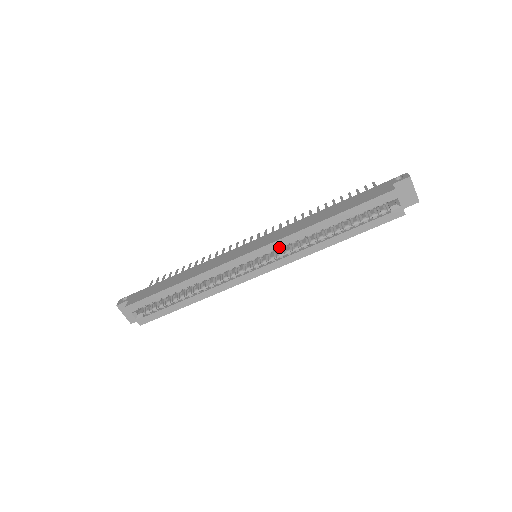
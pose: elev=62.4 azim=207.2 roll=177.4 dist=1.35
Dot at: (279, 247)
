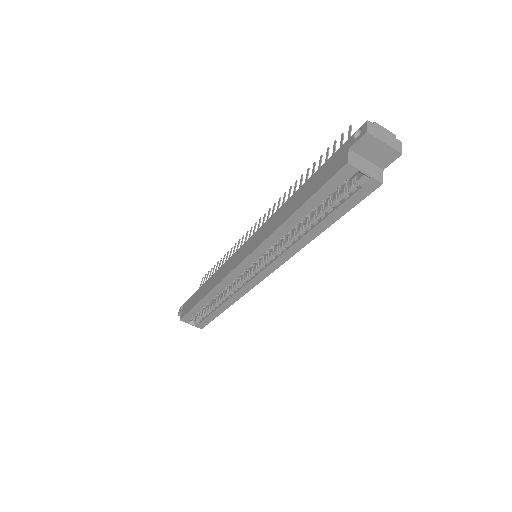
Dot at: (262, 253)
